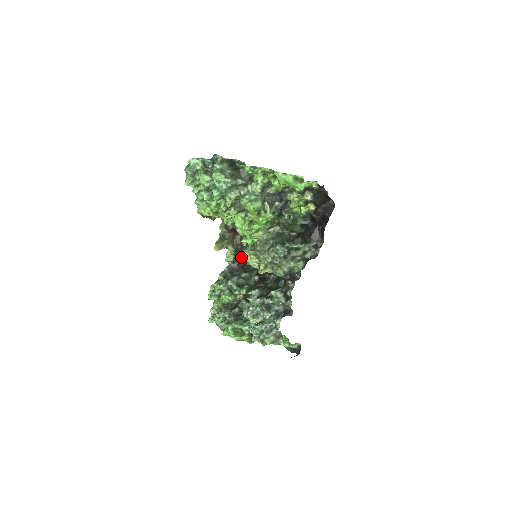
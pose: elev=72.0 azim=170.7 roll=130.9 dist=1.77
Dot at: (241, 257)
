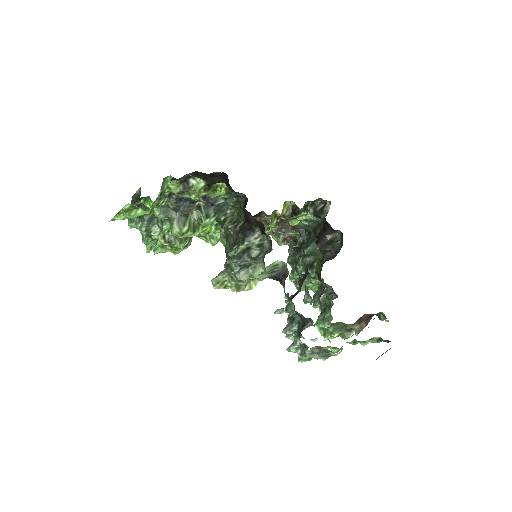
Dot at: (293, 230)
